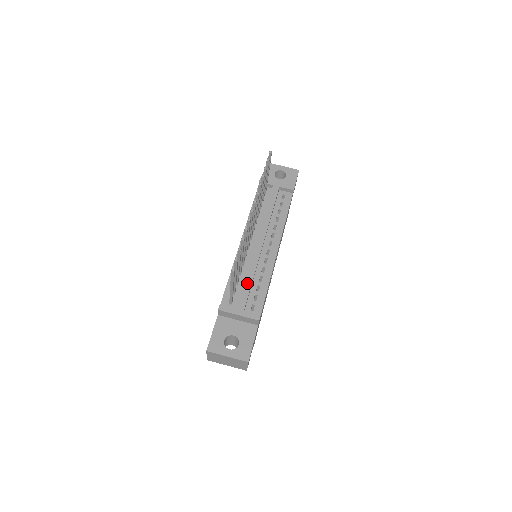
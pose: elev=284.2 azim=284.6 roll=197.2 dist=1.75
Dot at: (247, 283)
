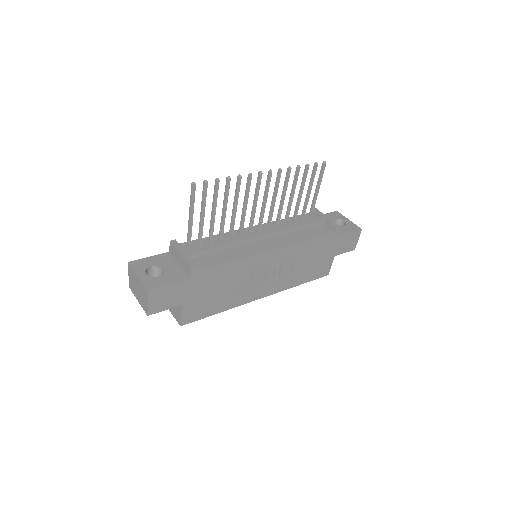
Dot at: (216, 244)
